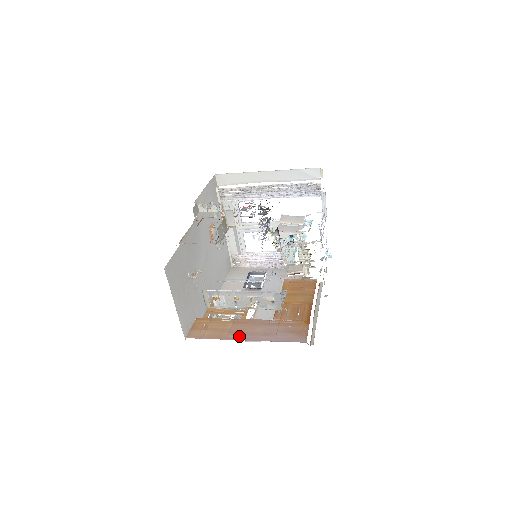
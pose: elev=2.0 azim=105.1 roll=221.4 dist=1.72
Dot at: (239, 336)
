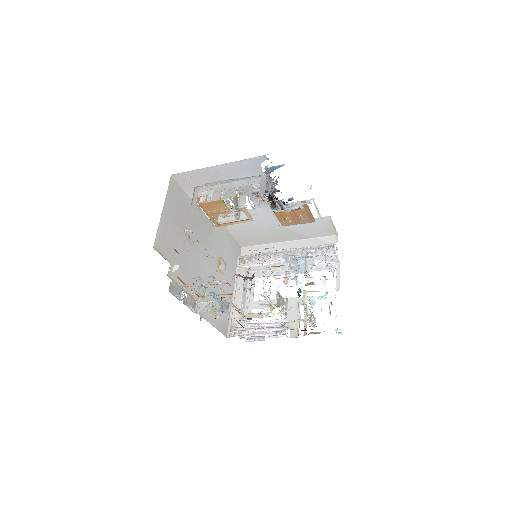
Dot at: occluded
